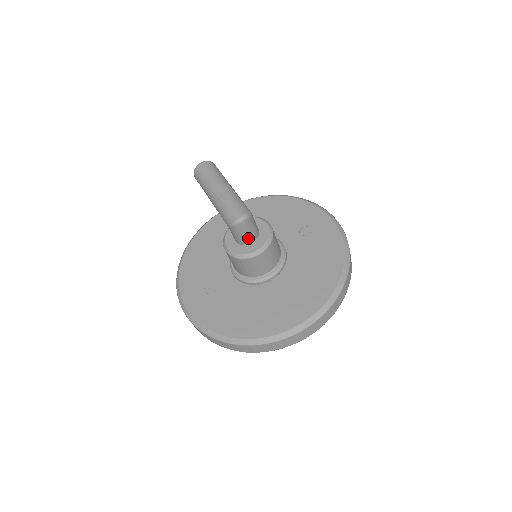
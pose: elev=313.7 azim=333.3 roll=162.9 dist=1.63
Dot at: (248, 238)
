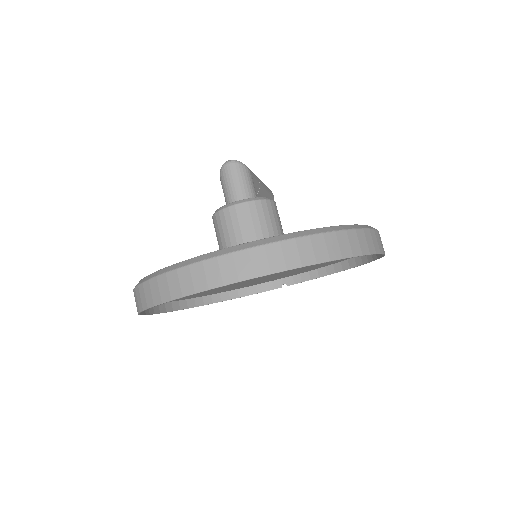
Dot at: (234, 193)
